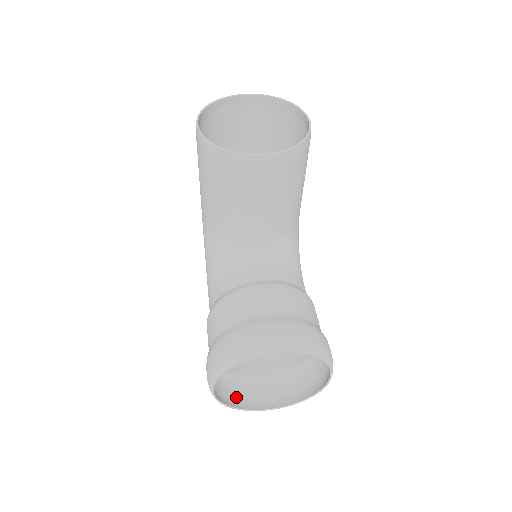
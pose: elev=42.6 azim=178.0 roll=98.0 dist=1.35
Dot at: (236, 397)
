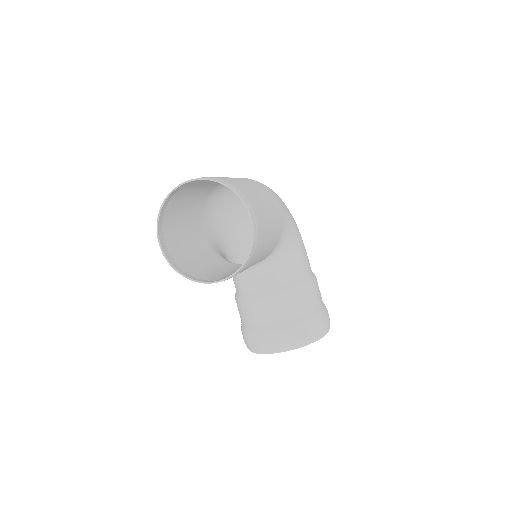
Dot at: occluded
